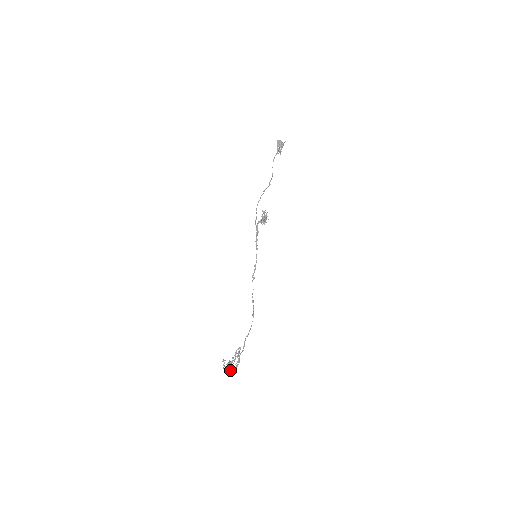
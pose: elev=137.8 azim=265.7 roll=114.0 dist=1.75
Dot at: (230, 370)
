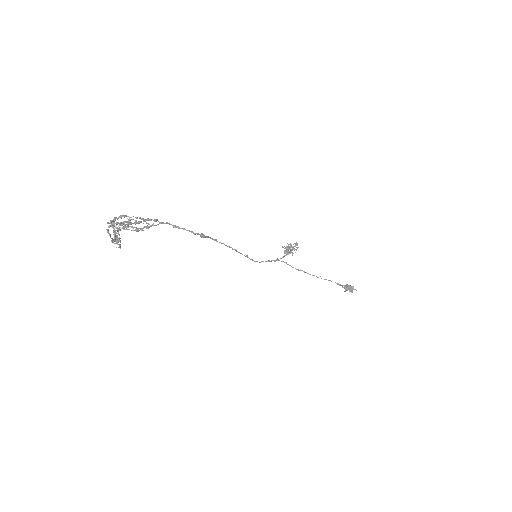
Dot at: occluded
